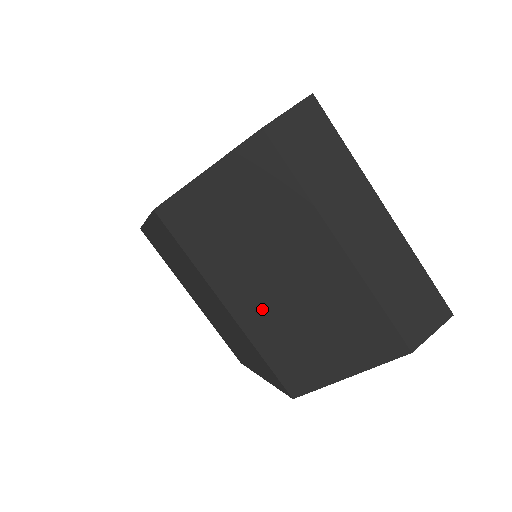
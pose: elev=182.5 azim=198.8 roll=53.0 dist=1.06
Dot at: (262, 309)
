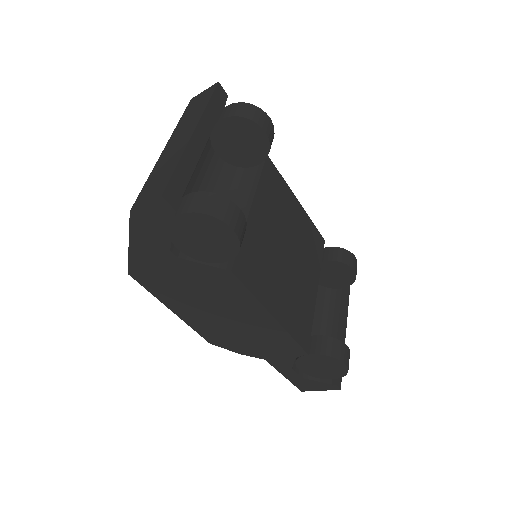
Dot at: occluded
